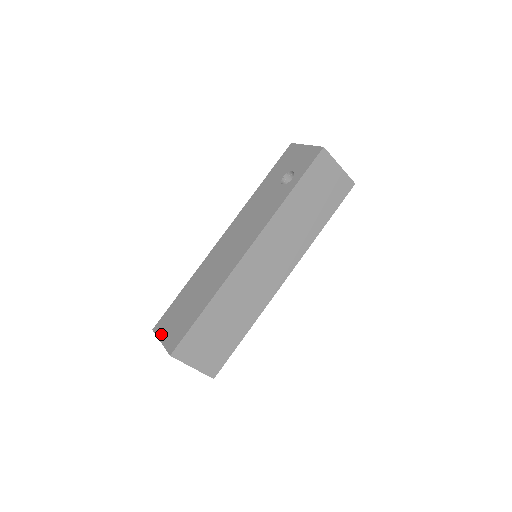
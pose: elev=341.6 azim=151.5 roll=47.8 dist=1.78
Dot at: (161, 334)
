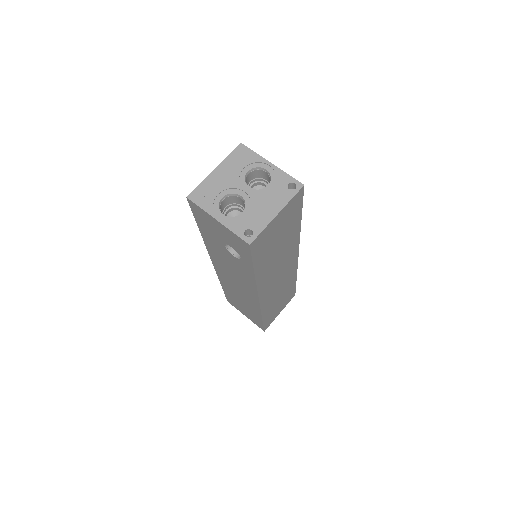
Dot at: (240, 311)
